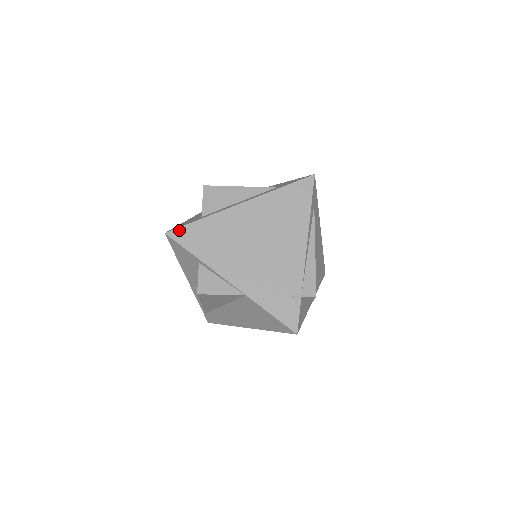
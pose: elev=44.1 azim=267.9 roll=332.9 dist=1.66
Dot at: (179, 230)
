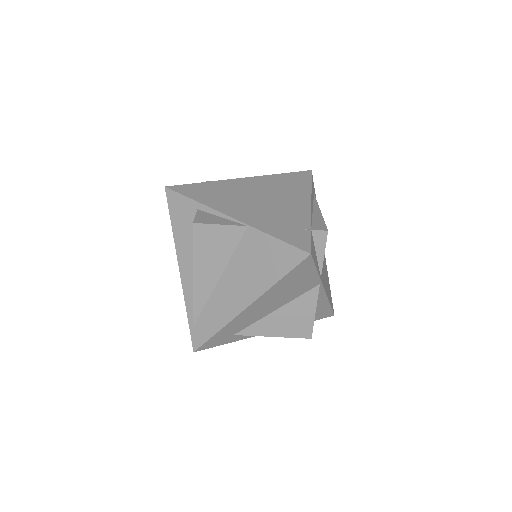
Dot at: (180, 186)
